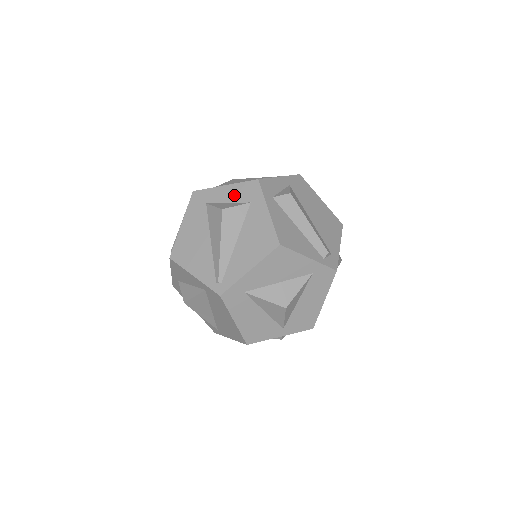
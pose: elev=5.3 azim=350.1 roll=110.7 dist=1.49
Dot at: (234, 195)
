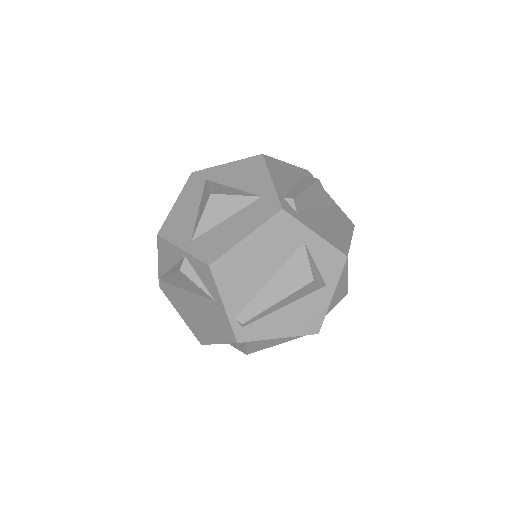
Dot at: occluded
